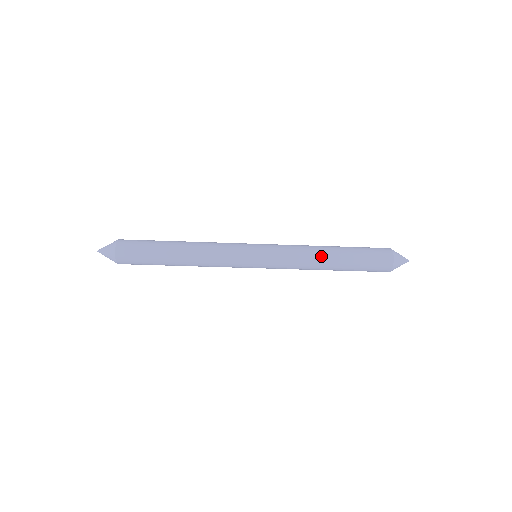
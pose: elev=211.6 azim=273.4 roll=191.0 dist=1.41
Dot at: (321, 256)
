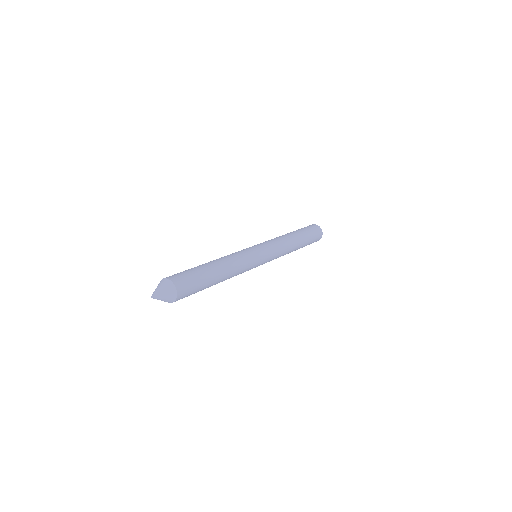
Dot at: occluded
